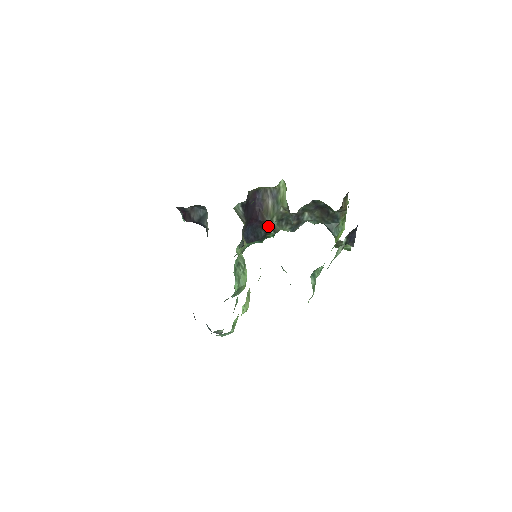
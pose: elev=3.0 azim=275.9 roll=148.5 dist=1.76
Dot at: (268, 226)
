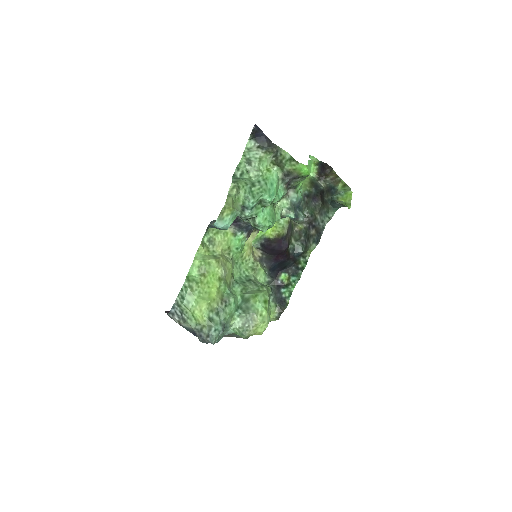
Dot at: (295, 255)
